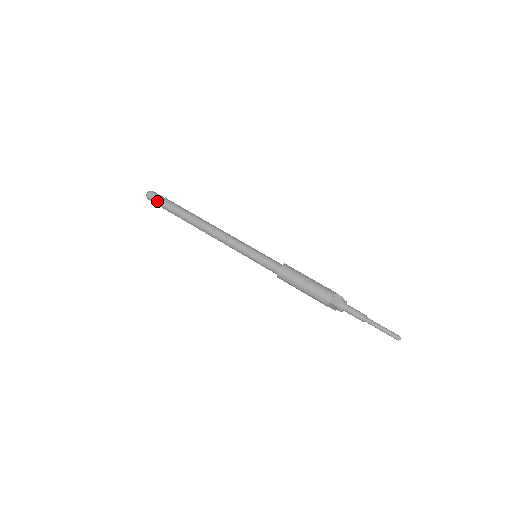
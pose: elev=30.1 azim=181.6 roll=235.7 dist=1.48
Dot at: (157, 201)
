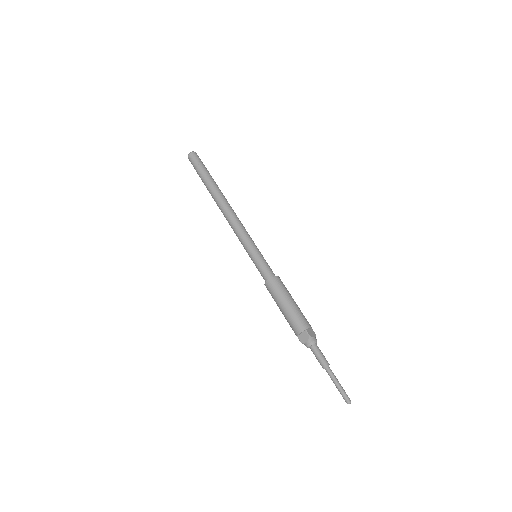
Dot at: (197, 161)
